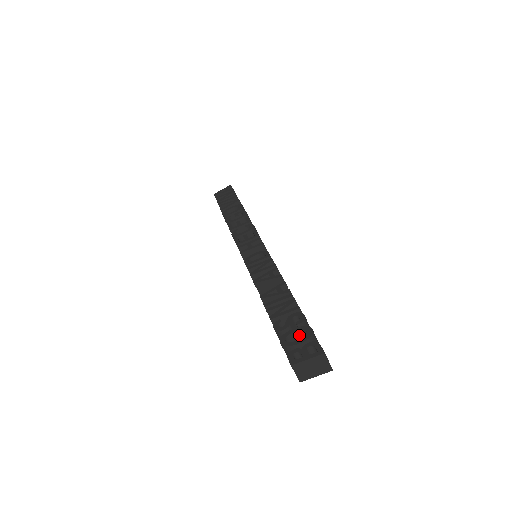
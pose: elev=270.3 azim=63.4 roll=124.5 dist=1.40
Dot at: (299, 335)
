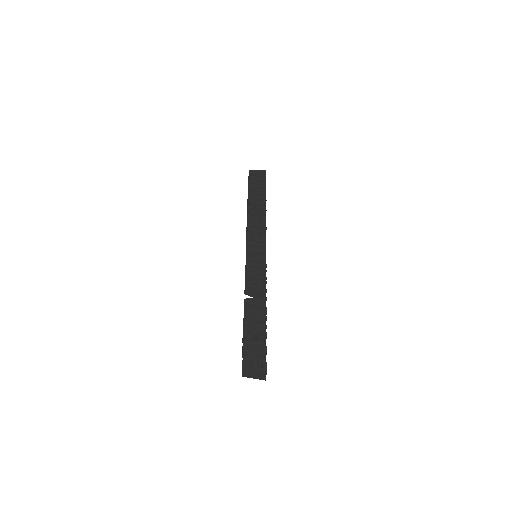
Dot at: (257, 346)
